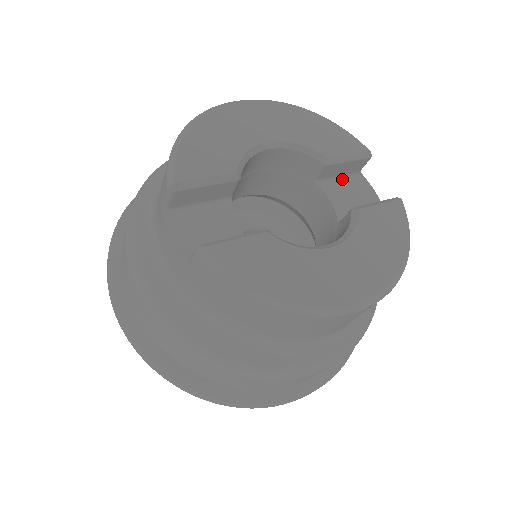
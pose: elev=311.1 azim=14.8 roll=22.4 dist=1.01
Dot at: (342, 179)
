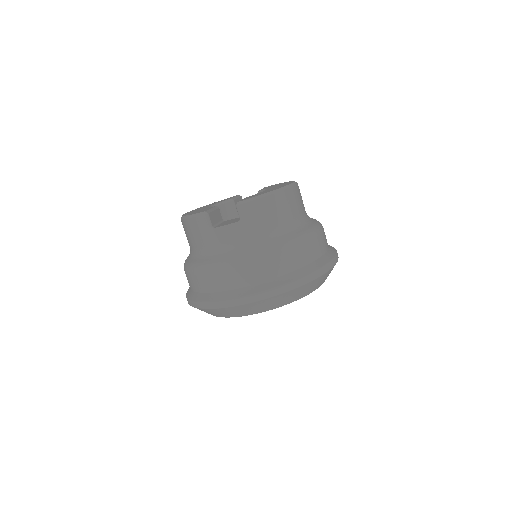
Dot at: occluded
